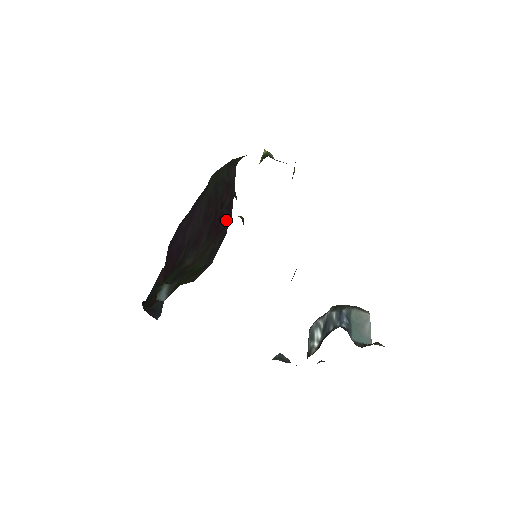
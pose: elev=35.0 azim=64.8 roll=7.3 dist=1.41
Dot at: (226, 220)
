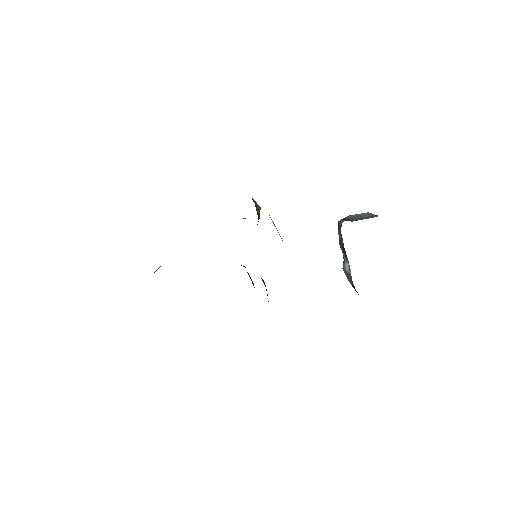
Dot at: occluded
